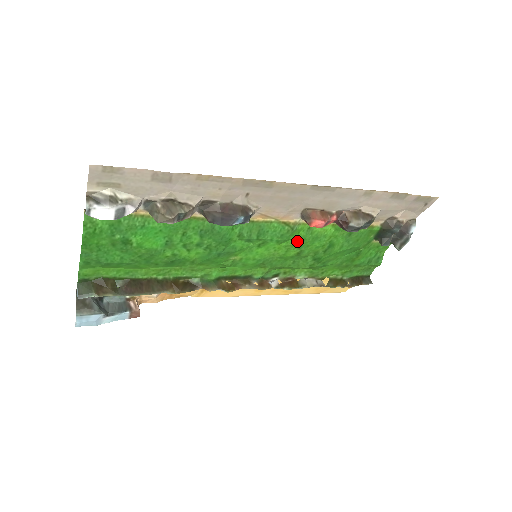
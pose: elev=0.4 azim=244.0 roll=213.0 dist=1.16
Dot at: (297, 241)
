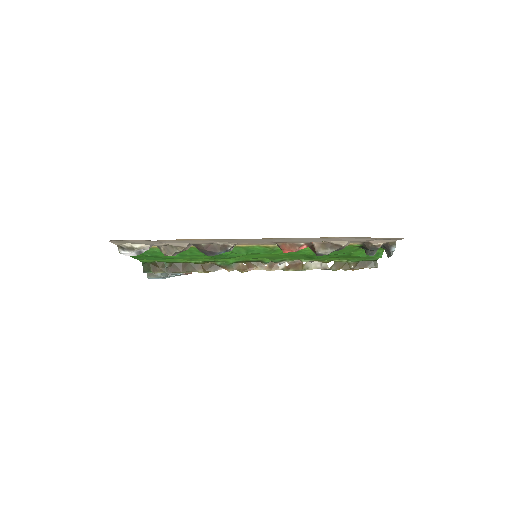
Dot at: (283, 253)
